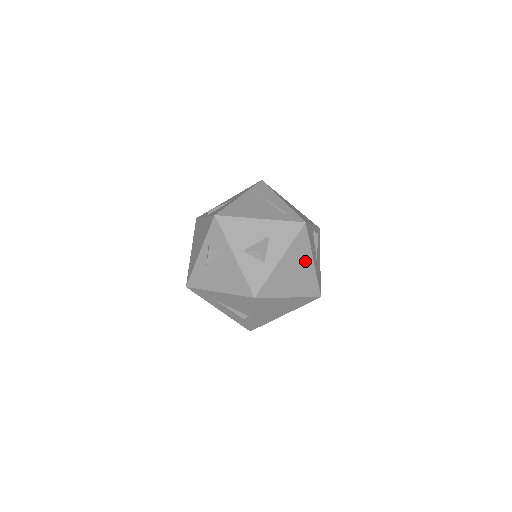
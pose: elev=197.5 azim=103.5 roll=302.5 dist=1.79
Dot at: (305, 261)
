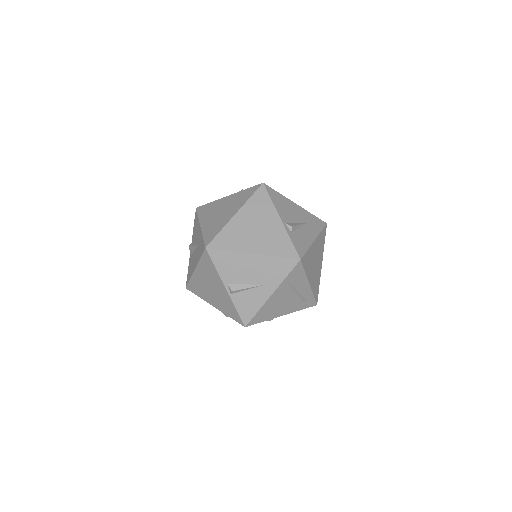
Dot at: occluded
